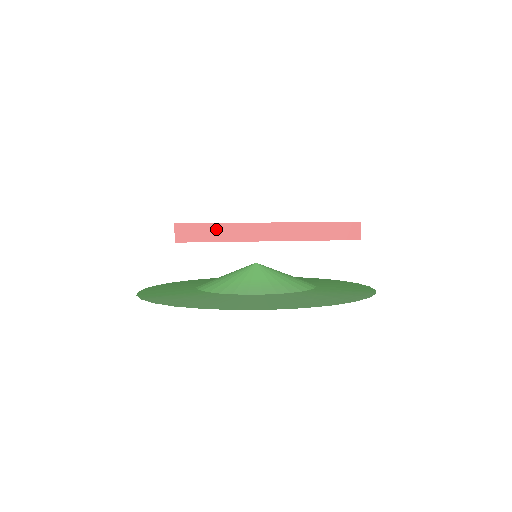
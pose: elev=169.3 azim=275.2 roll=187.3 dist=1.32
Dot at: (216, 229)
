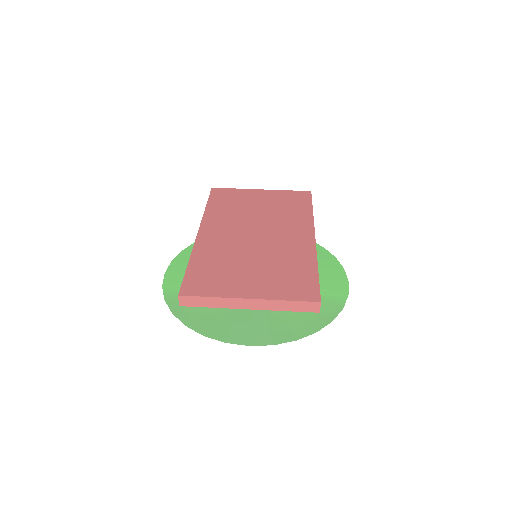
Dot at: (209, 300)
